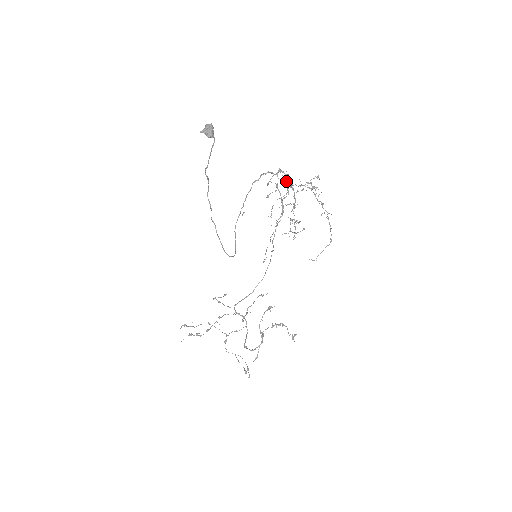
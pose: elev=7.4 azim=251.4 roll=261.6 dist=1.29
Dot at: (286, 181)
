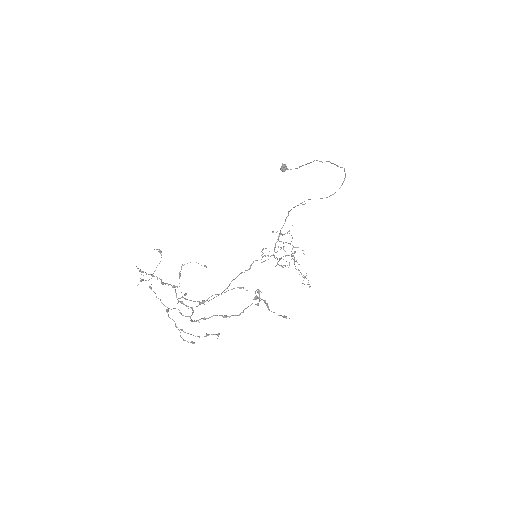
Dot at: occluded
